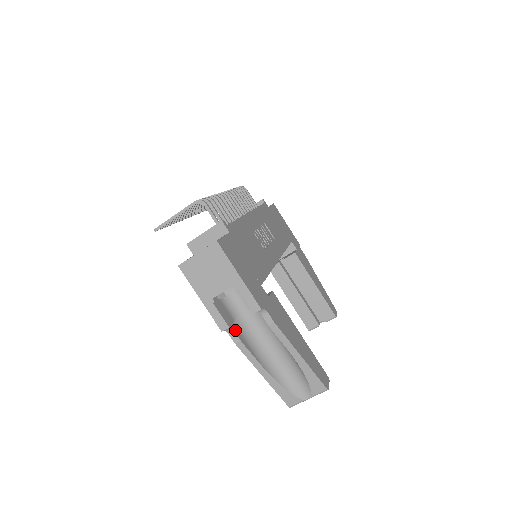
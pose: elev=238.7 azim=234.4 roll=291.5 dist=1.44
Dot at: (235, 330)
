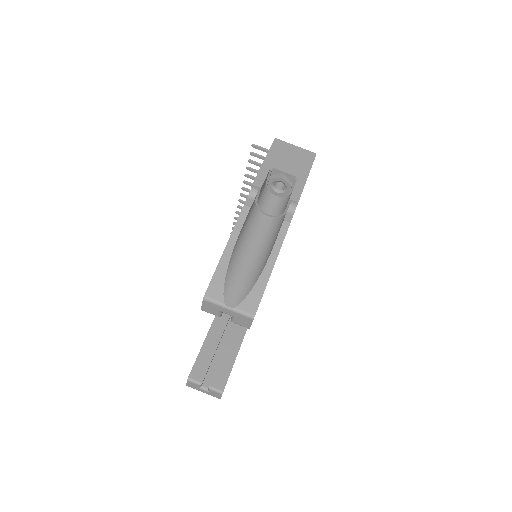
Dot at: (254, 201)
